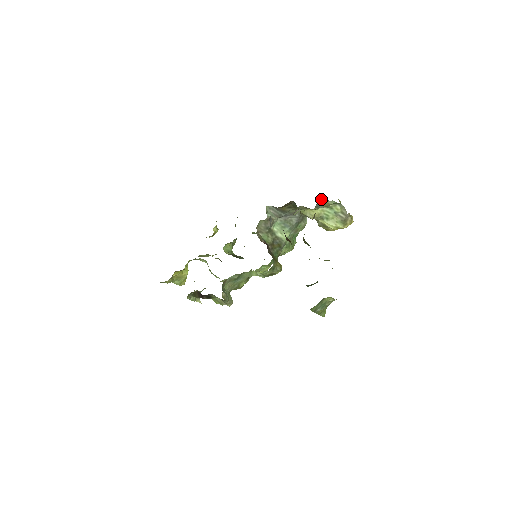
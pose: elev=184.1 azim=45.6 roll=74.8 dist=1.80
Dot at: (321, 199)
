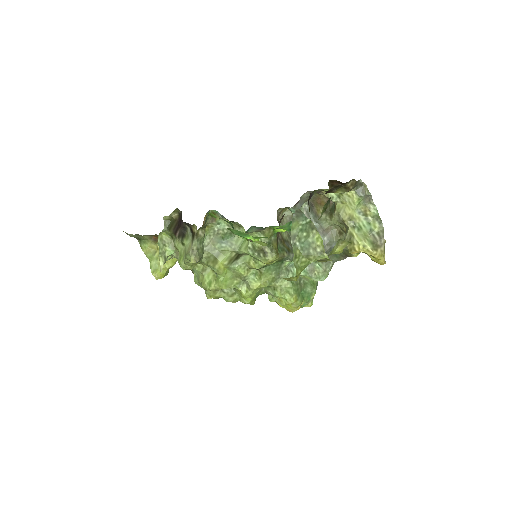
Dot at: (366, 186)
